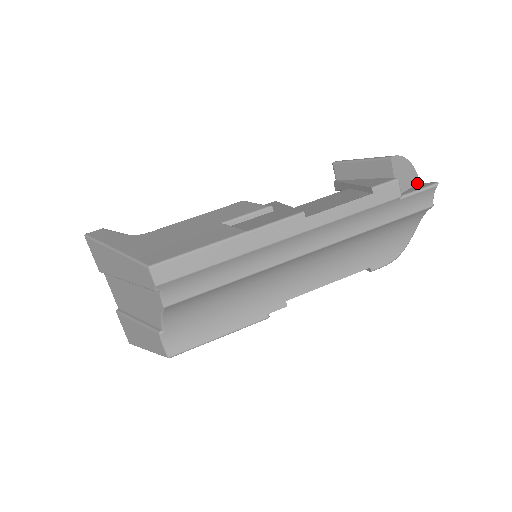
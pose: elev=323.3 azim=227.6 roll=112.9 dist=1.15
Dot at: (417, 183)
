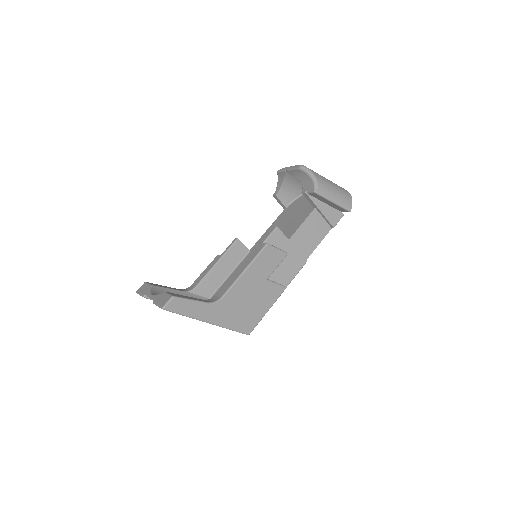
Dot at: occluded
